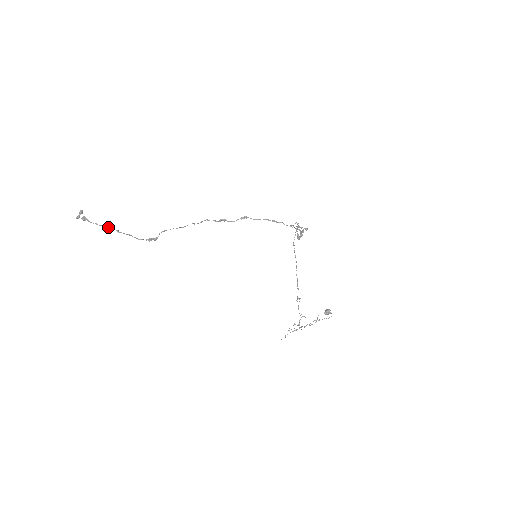
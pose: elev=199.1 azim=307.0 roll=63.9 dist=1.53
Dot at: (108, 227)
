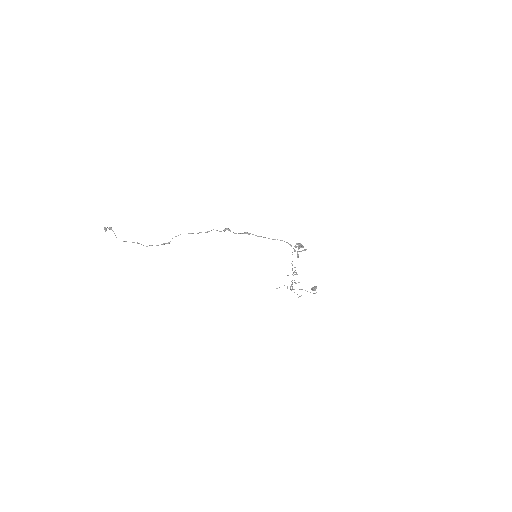
Dot at: occluded
